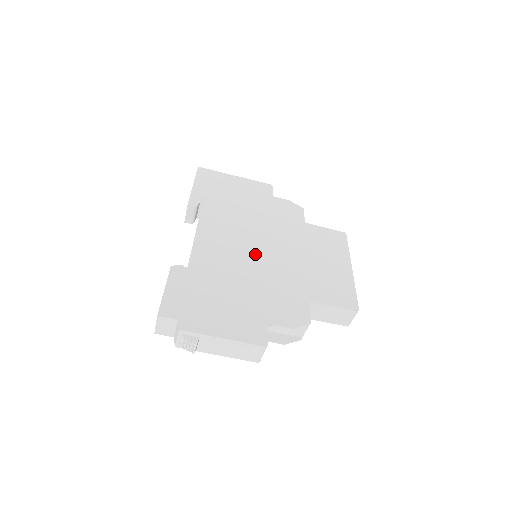
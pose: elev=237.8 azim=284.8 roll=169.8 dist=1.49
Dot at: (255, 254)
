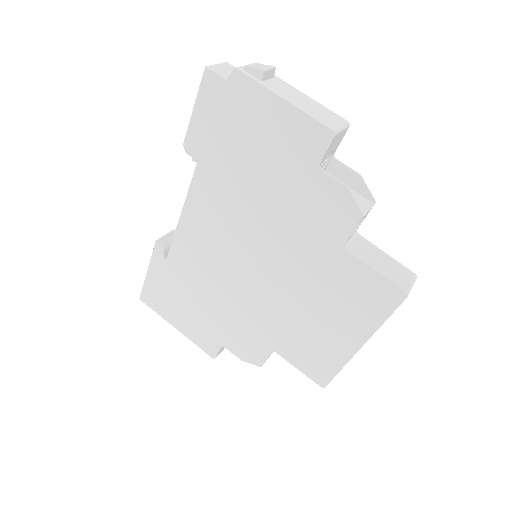
Dot at: occluded
